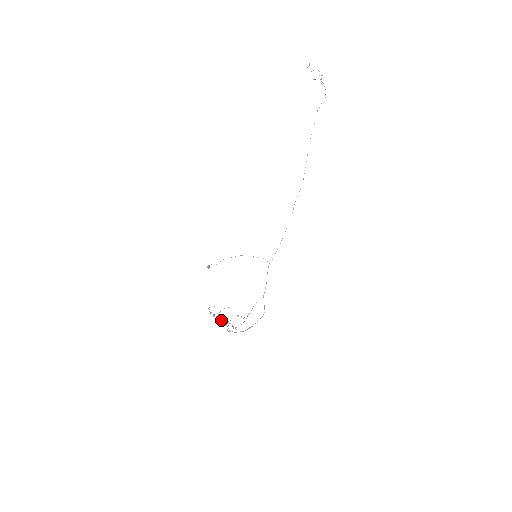
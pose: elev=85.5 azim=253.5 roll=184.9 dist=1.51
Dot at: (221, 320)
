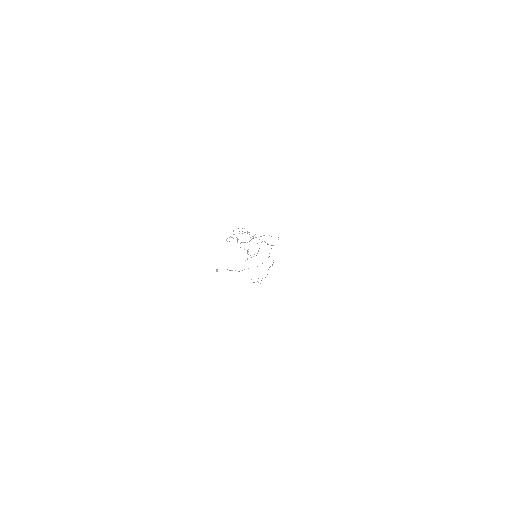
Dot at: occluded
